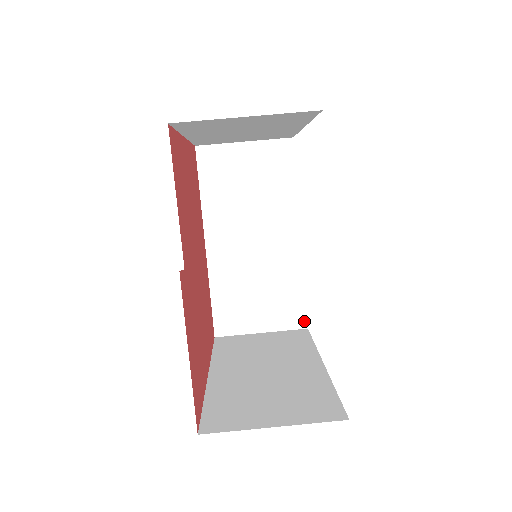
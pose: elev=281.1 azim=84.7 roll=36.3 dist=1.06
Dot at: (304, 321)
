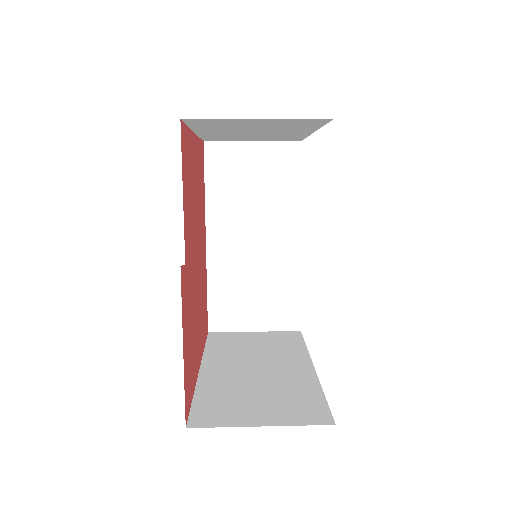
Dot at: (298, 323)
